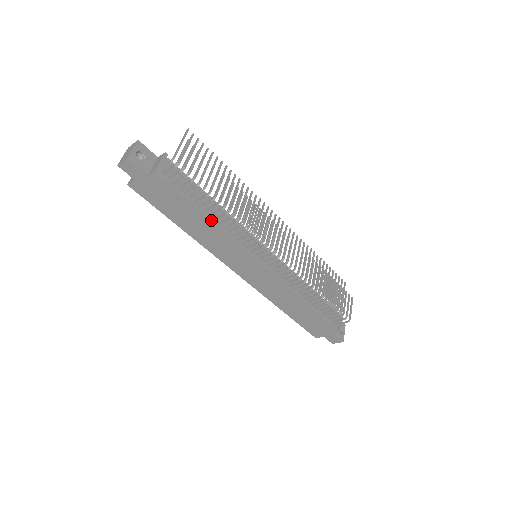
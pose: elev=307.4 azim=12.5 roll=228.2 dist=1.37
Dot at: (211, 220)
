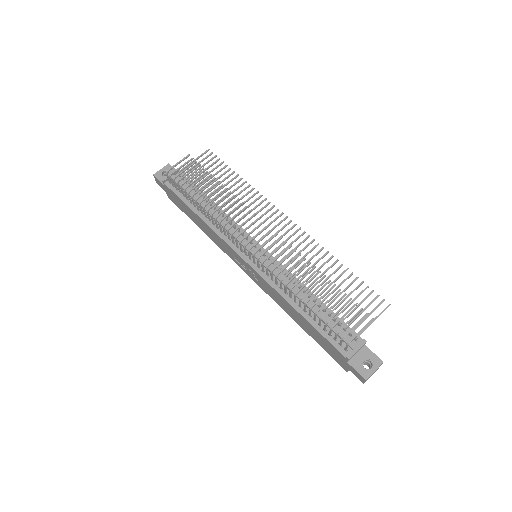
Dot at: (201, 217)
